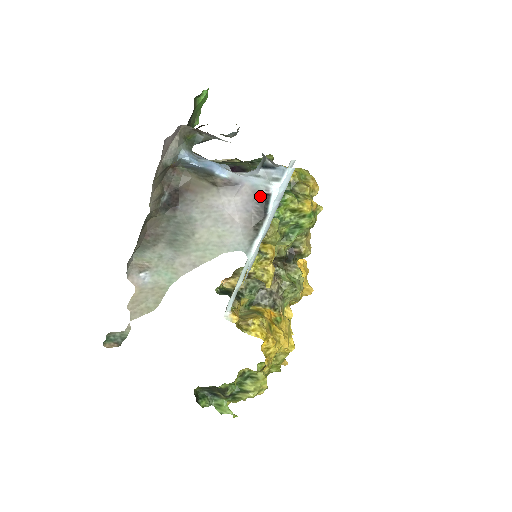
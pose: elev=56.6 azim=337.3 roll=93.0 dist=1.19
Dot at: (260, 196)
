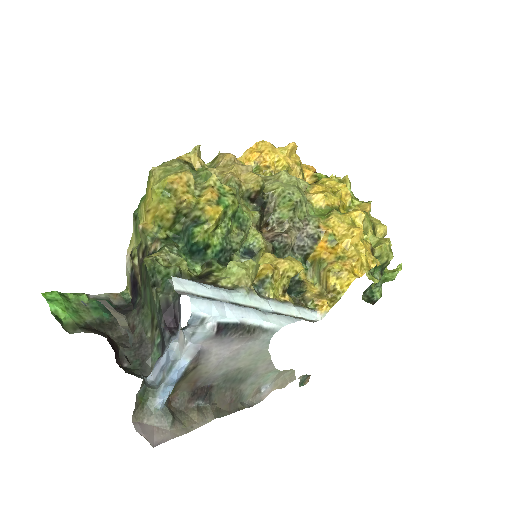
Dot at: (218, 333)
